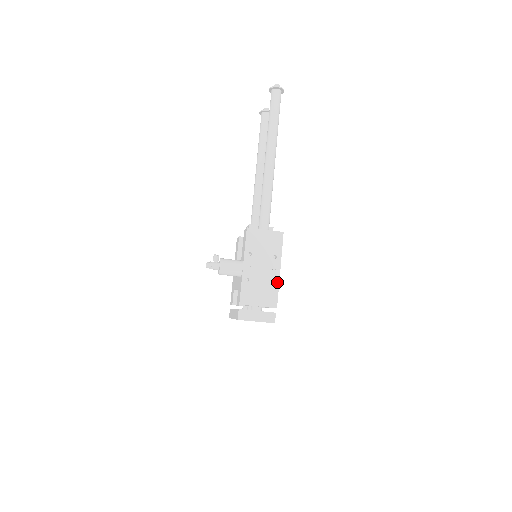
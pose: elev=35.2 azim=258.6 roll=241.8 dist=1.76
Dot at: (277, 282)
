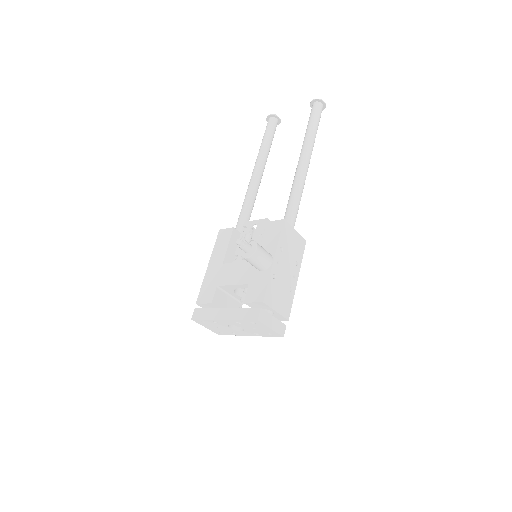
Dot at: (294, 291)
